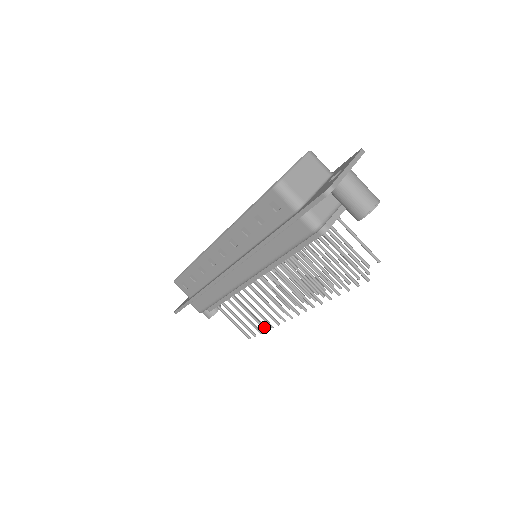
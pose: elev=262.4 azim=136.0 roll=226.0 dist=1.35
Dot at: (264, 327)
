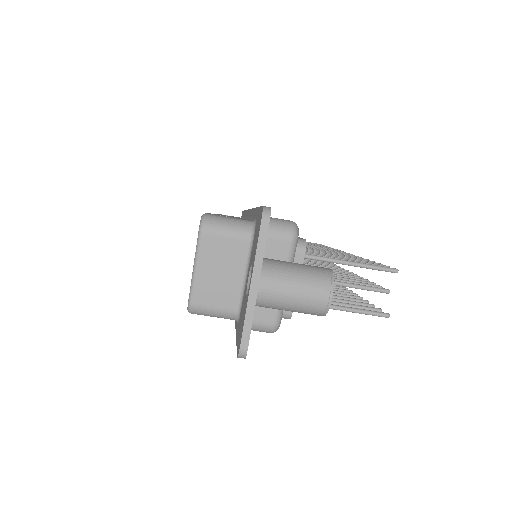
Dot at: occluded
